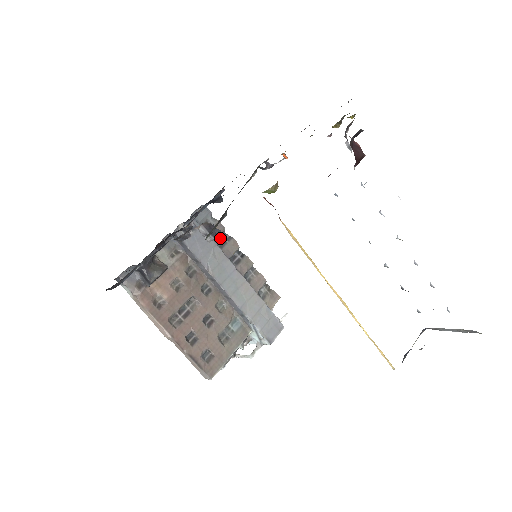
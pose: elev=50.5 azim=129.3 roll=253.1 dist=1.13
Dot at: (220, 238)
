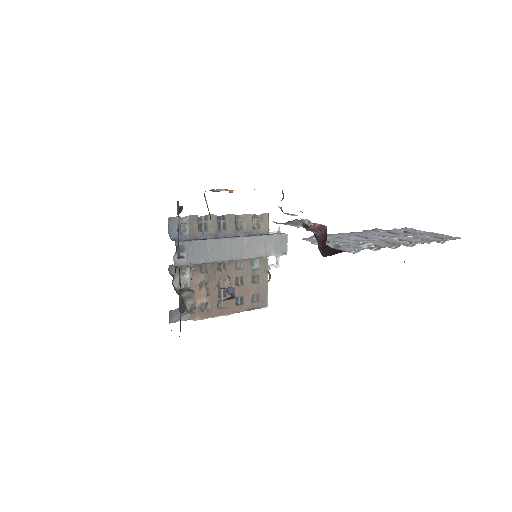
Dot at: (200, 225)
